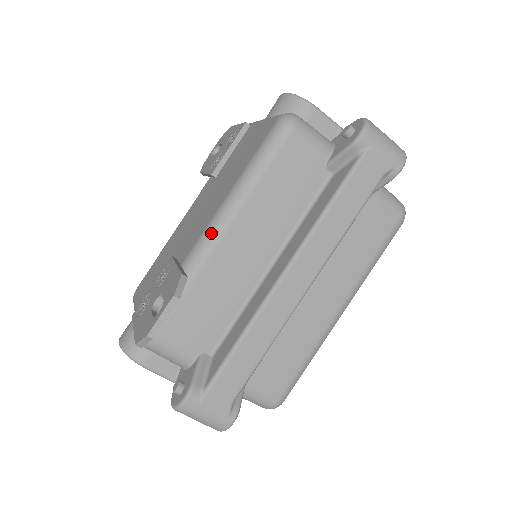
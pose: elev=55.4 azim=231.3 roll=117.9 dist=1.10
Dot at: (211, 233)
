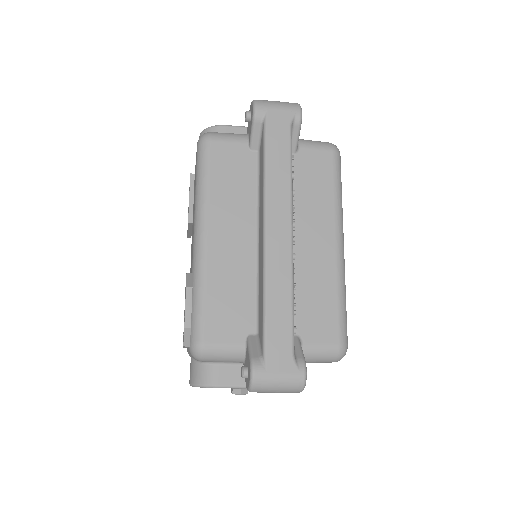
Dot at: (197, 242)
